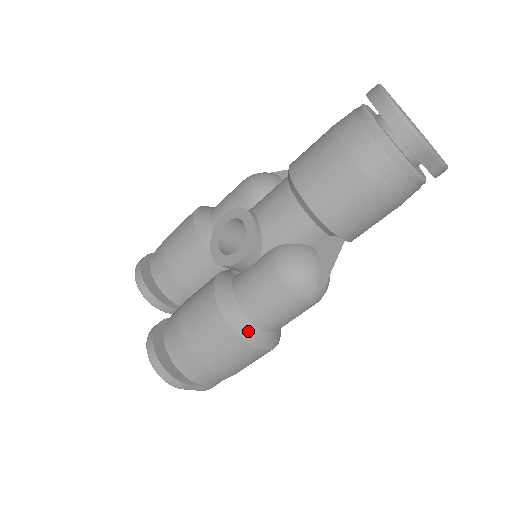
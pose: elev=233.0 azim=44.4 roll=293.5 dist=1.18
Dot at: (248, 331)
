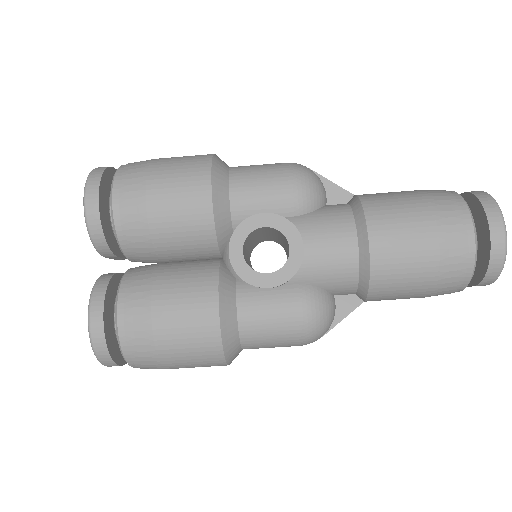
Dot at: (234, 352)
